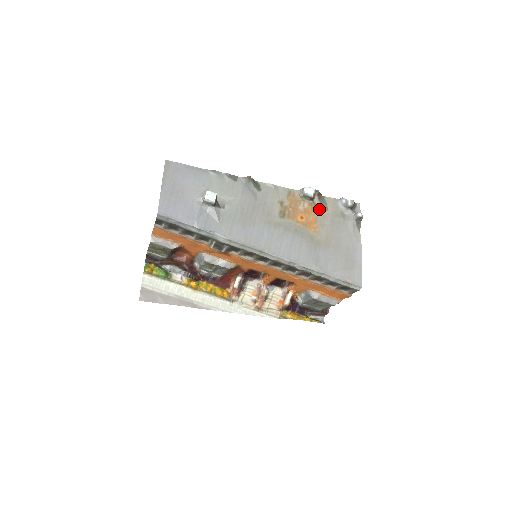
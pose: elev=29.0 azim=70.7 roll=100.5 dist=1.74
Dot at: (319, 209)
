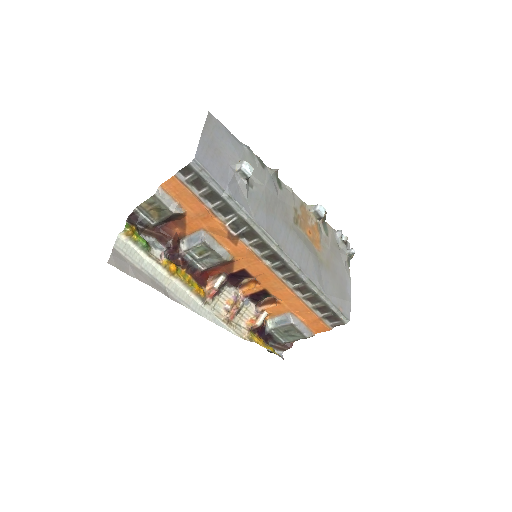
Dot at: (322, 232)
